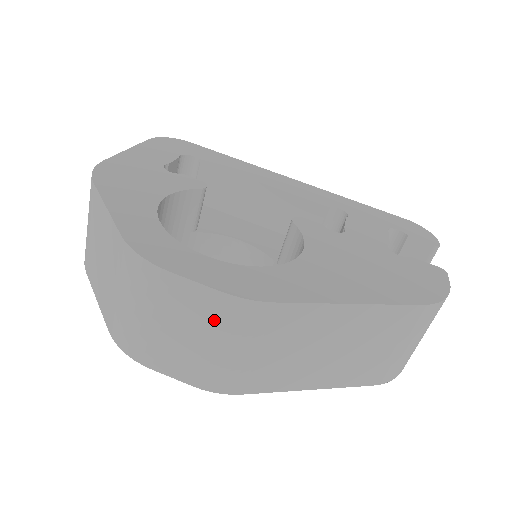
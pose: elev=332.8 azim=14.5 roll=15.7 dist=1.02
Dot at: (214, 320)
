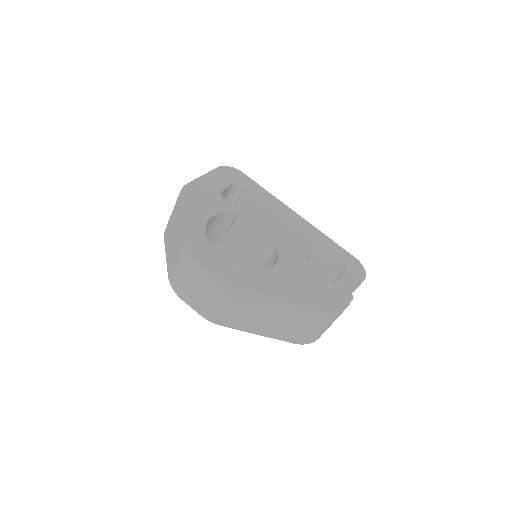
Dot at: (216, 289)
